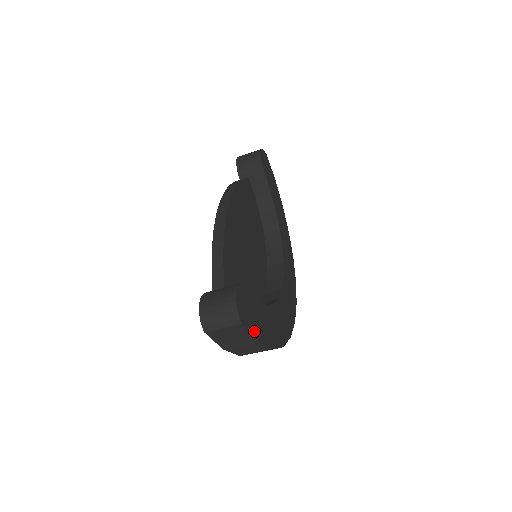
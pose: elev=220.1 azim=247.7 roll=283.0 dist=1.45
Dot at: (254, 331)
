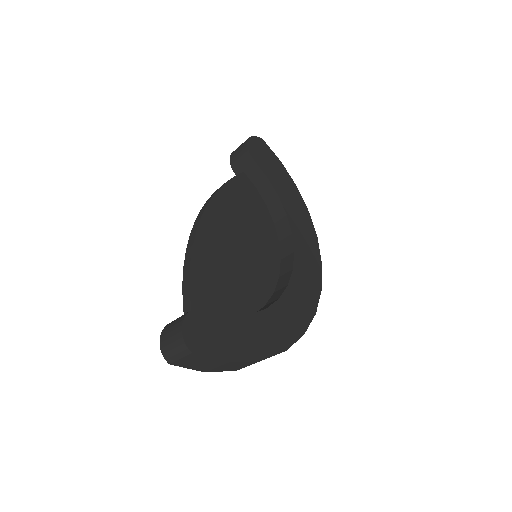
Dot at: (219, 353)
